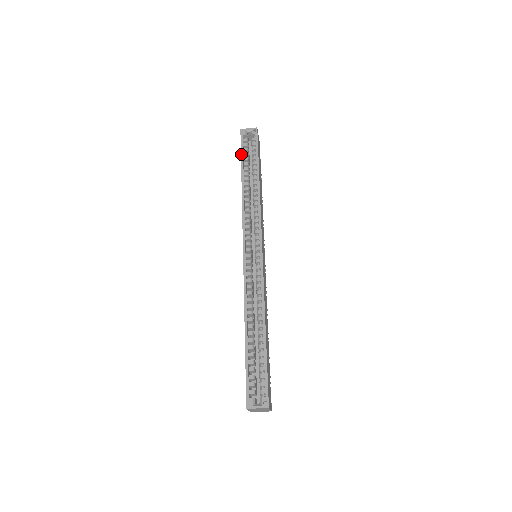
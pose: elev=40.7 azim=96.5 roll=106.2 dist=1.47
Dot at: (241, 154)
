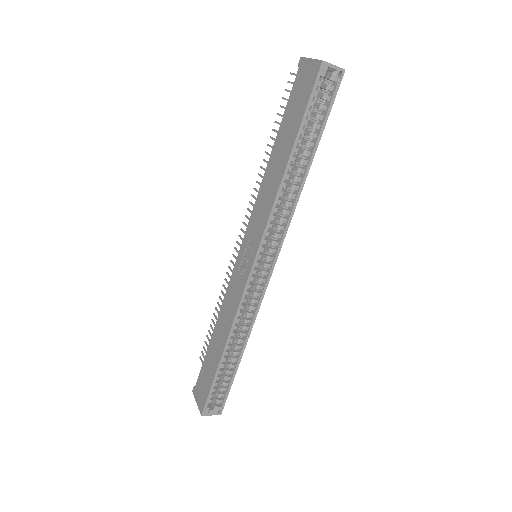
Dot at: (304, 114)
